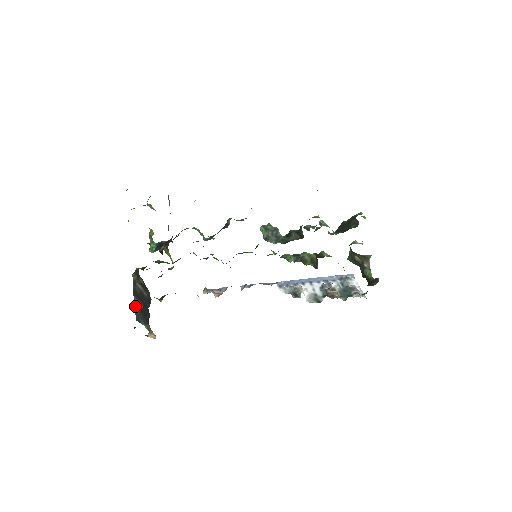
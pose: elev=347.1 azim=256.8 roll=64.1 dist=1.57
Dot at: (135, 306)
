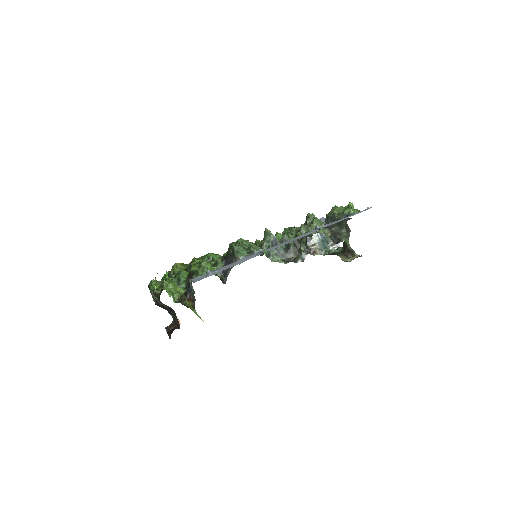
Dot at: occluded
